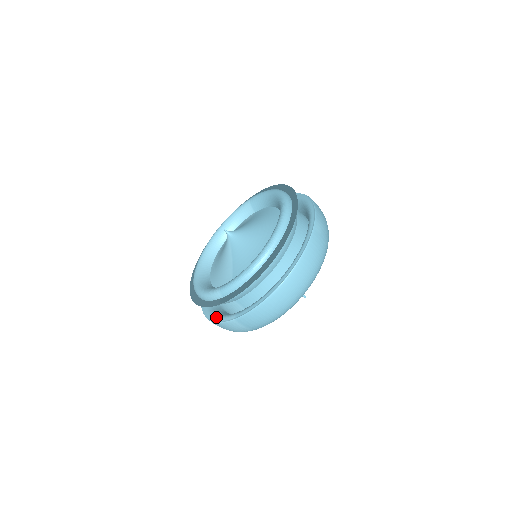
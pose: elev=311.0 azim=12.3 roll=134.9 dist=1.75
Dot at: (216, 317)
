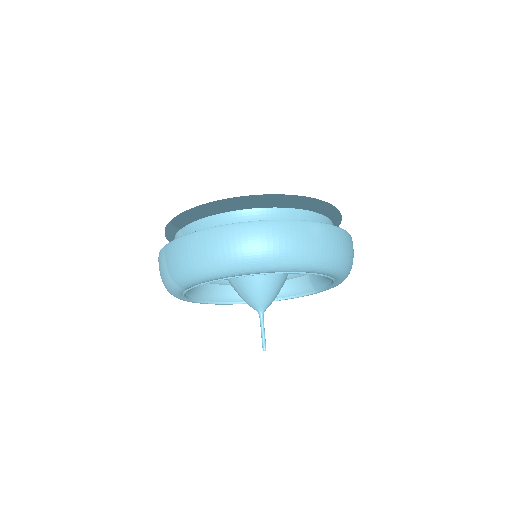
Dot at: occluded
